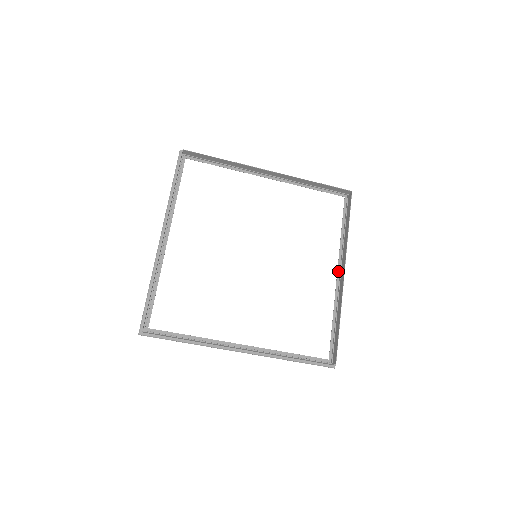
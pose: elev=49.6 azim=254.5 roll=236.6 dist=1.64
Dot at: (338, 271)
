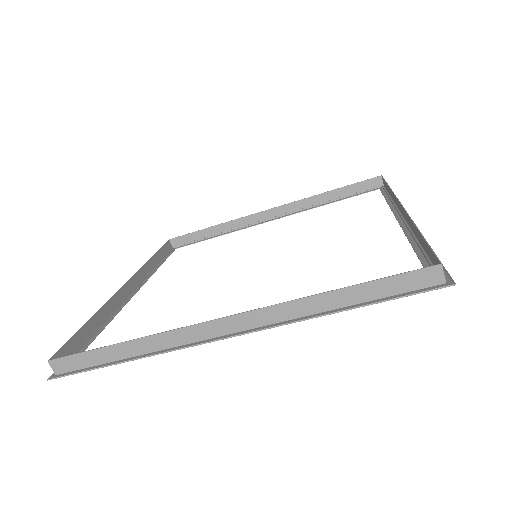
Dot at: (397, 219)
